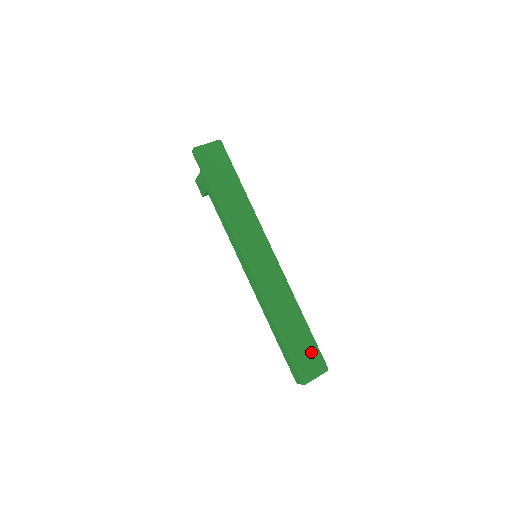
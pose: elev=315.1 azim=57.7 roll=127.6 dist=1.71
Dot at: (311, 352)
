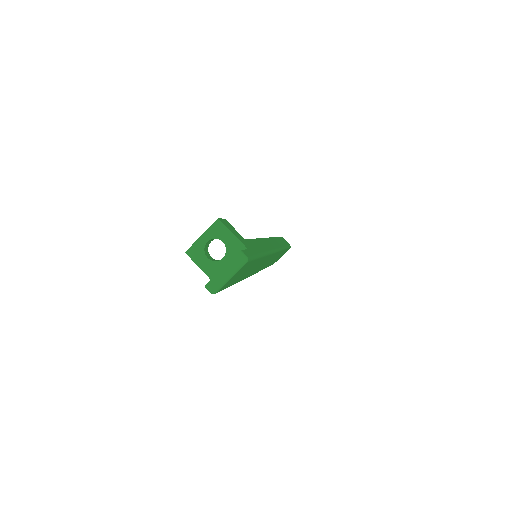
Dot at: occluded
